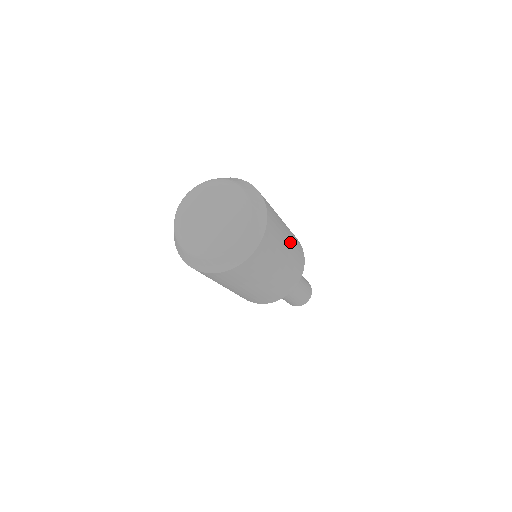
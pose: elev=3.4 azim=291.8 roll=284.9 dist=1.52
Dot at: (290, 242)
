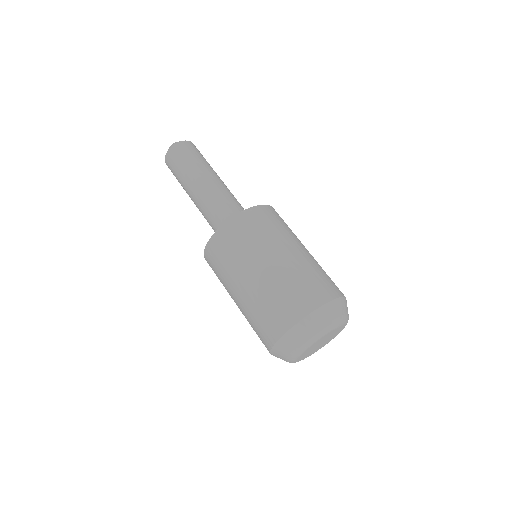
Dot at: occluded
